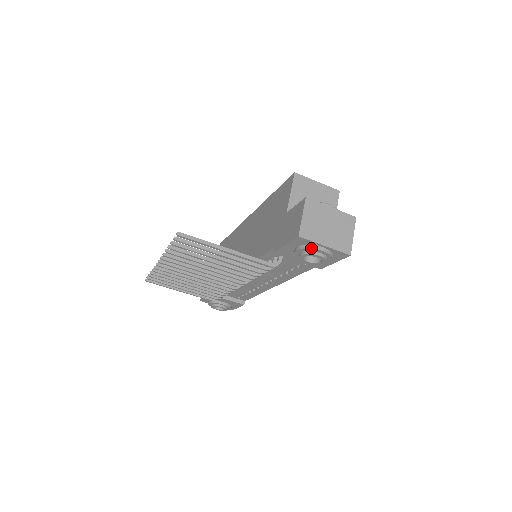
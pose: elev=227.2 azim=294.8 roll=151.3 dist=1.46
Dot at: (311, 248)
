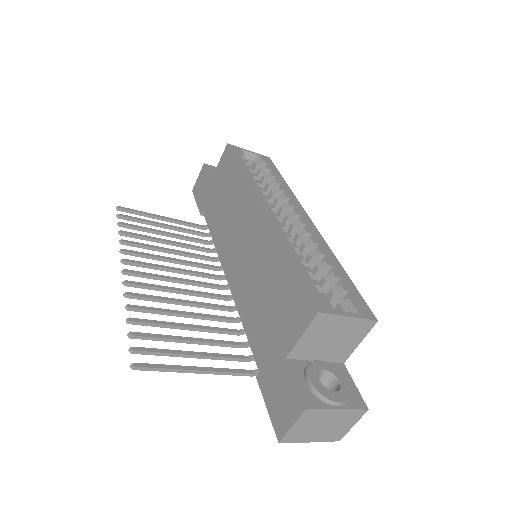
Dot at: occluded
